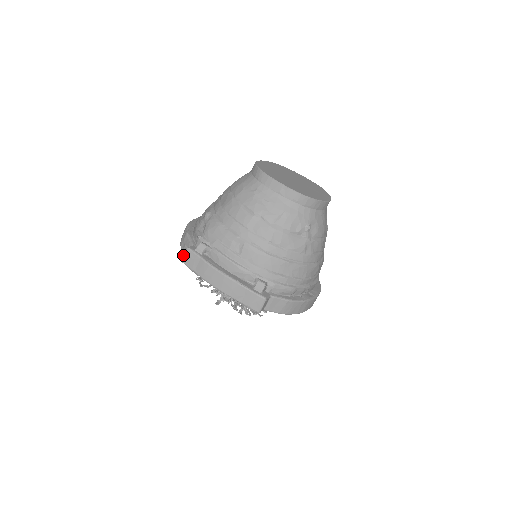
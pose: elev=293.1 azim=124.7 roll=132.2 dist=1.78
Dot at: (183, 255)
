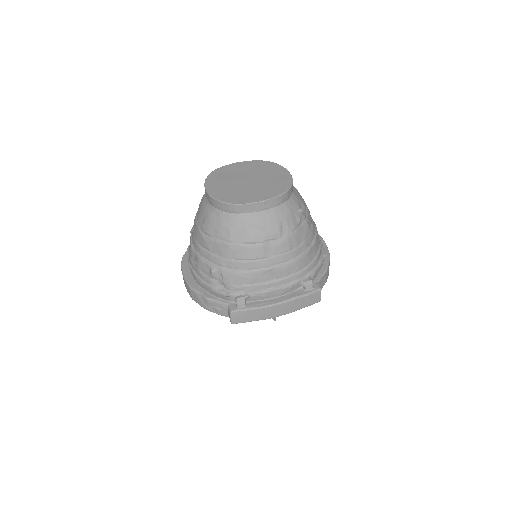
Dot at: (231, 320)
